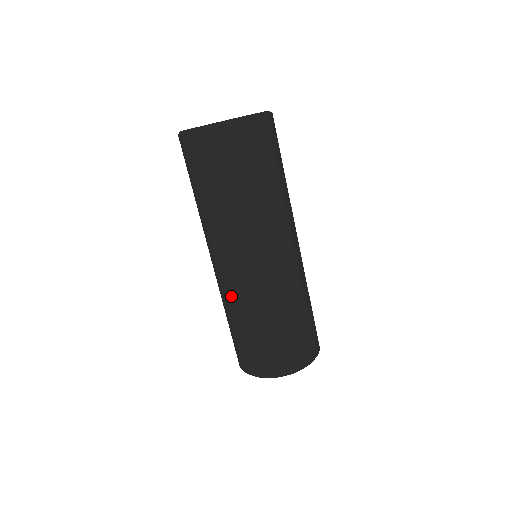
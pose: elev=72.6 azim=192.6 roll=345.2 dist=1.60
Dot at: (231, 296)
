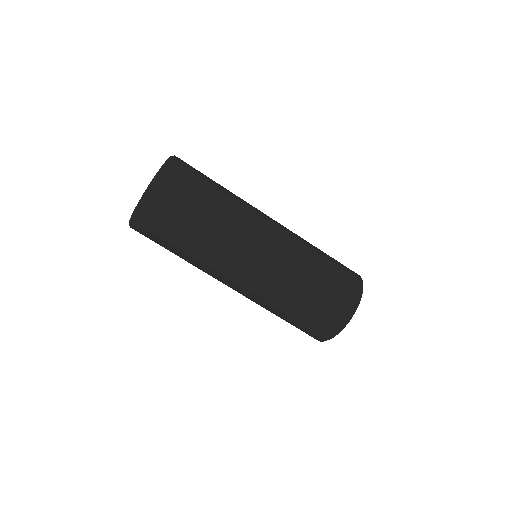
Dot at: (280, 277)
